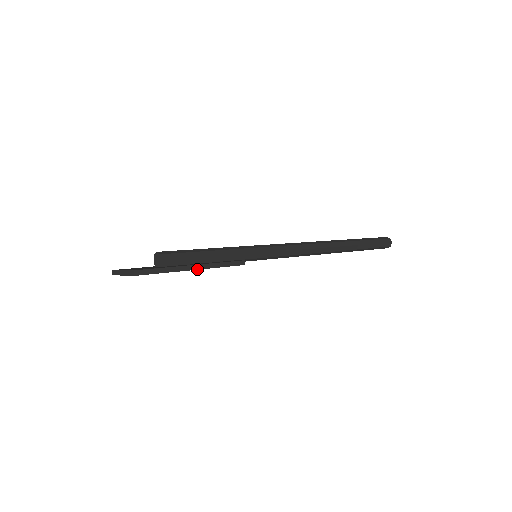
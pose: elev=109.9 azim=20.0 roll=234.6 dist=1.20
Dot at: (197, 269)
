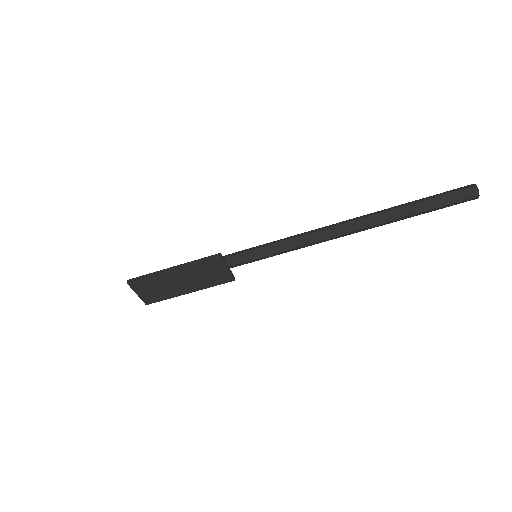
Dot at: (175, 269)
